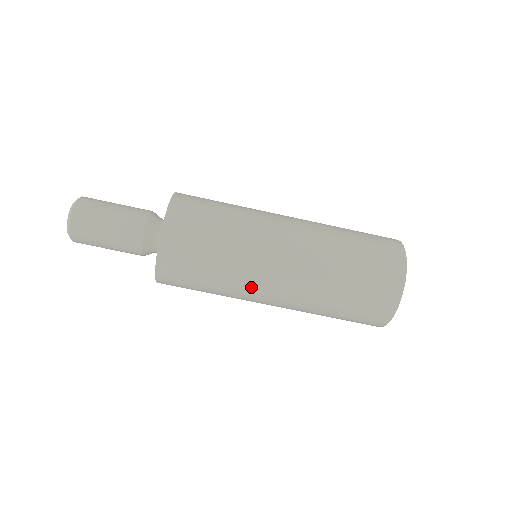
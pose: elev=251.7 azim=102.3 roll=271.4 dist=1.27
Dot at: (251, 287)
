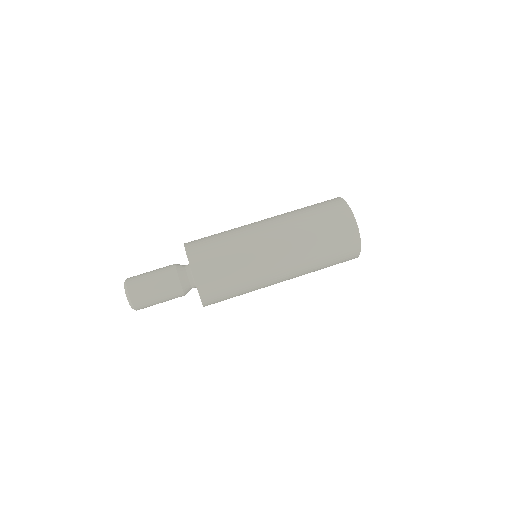
Dot at: (252, 235)
